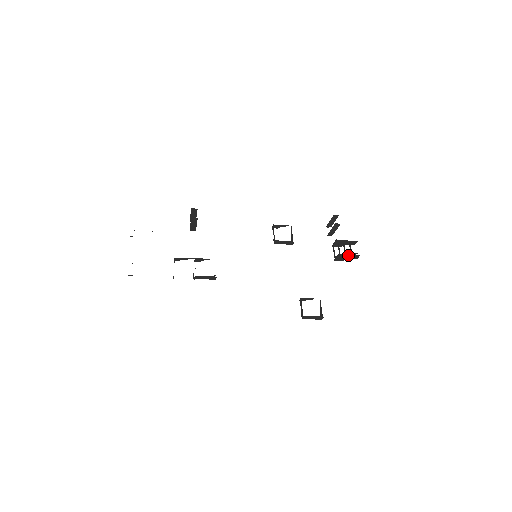
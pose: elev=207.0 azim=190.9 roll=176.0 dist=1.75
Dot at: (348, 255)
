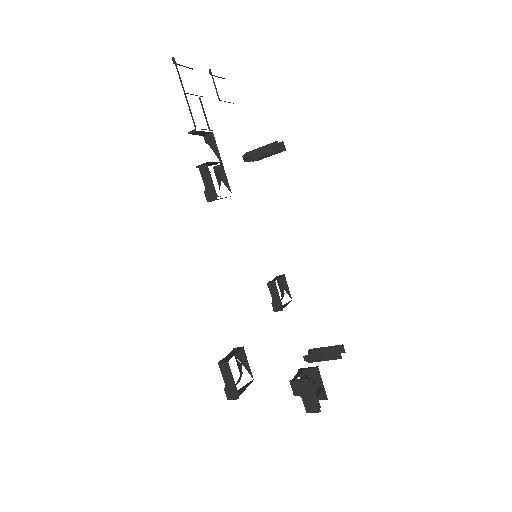
Dot at: (313, 393)
